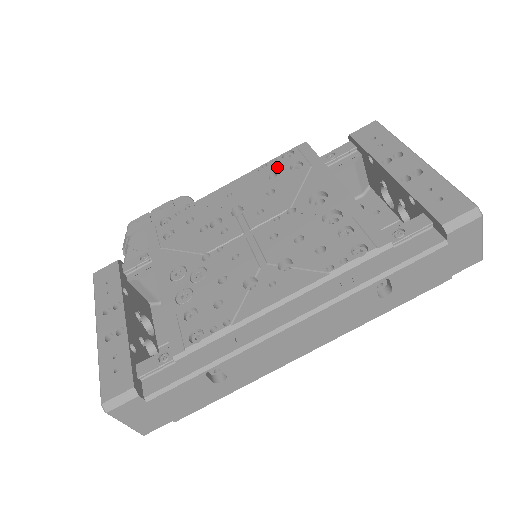
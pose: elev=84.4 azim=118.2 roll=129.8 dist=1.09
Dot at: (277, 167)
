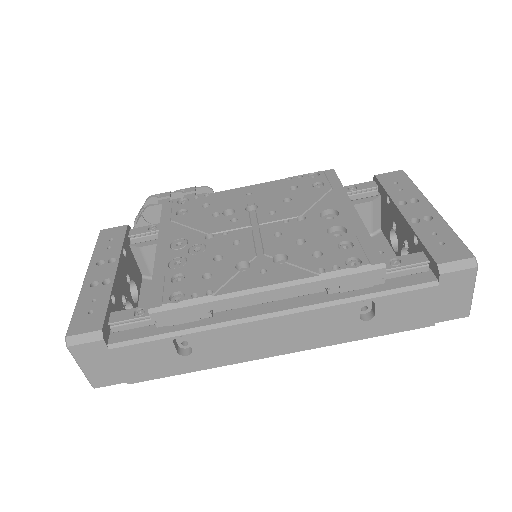
Dot at: (300, 182)
